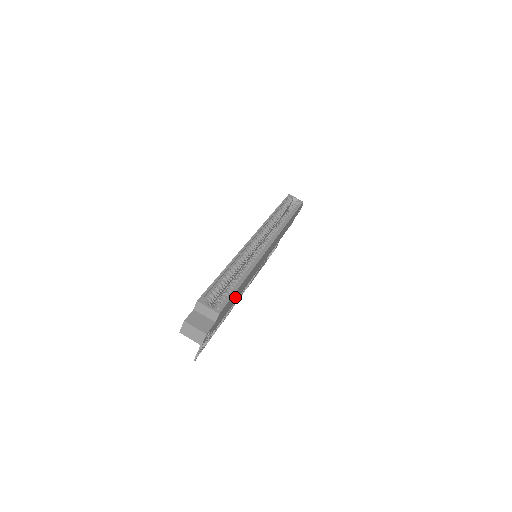
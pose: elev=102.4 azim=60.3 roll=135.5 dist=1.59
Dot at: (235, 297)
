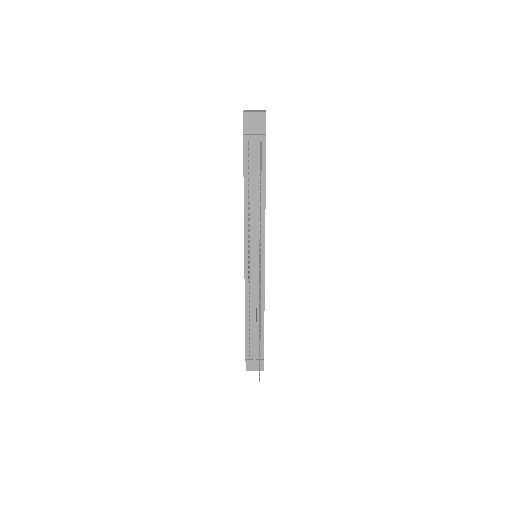
Dot at: occluded
